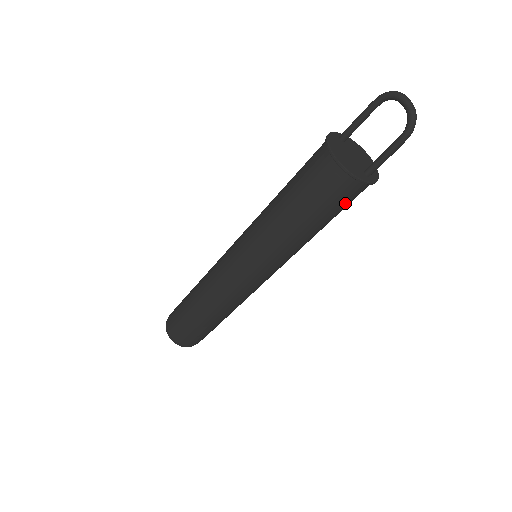
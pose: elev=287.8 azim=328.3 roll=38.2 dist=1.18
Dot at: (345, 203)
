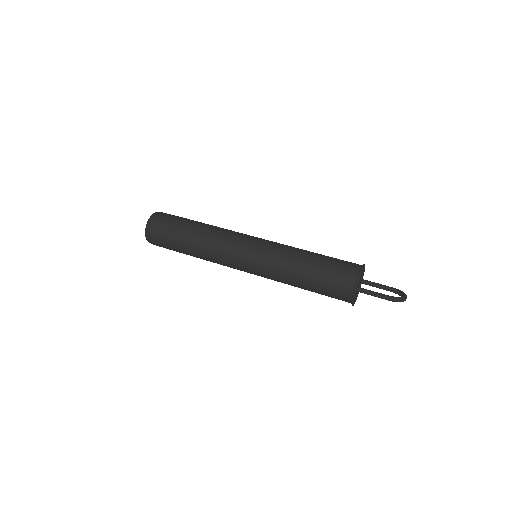
Dot at: (334, 283)
